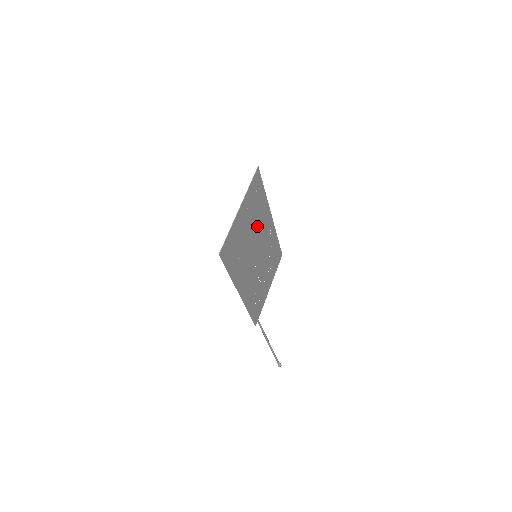
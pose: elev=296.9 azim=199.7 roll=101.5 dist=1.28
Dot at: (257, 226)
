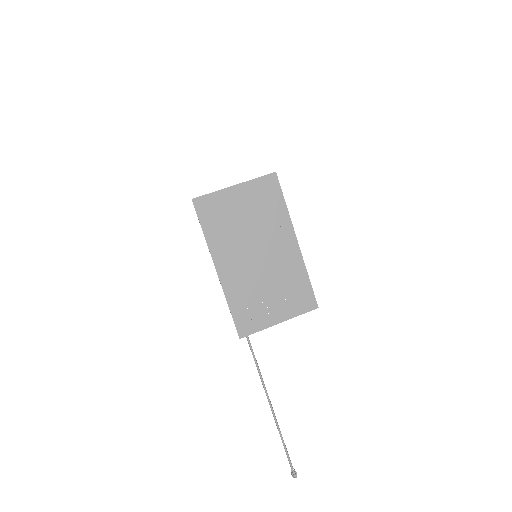
Dot at: (264, 227)
